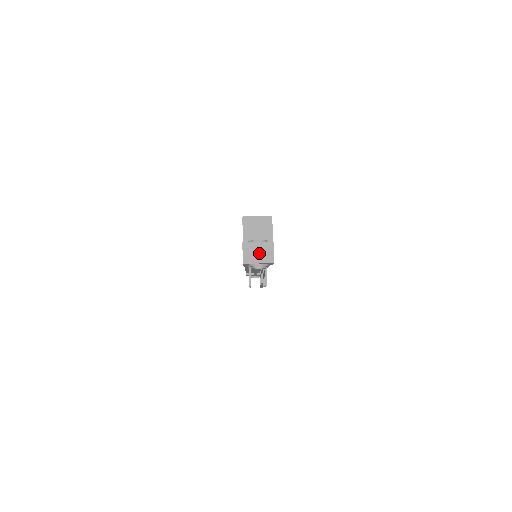
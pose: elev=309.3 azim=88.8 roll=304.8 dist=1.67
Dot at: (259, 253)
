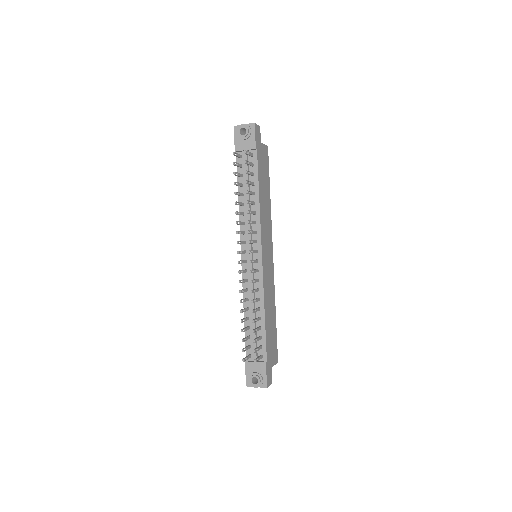
Dot at: occluded
